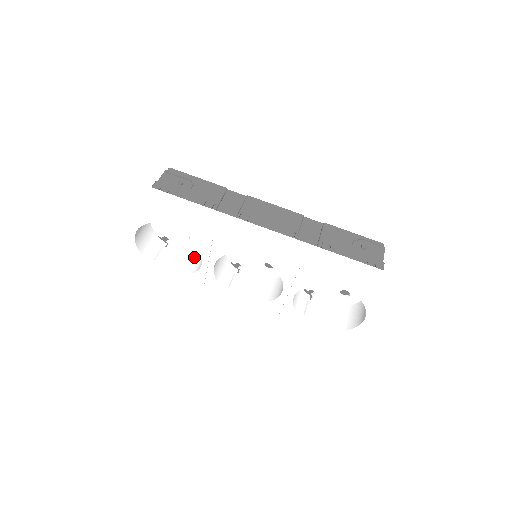
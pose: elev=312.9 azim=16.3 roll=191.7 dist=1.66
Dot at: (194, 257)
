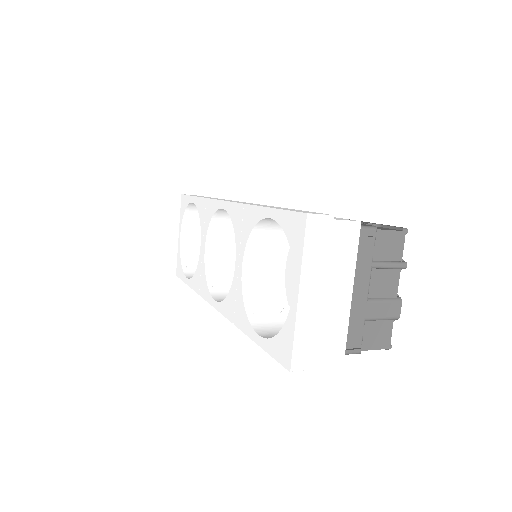
Dot at: occluded
